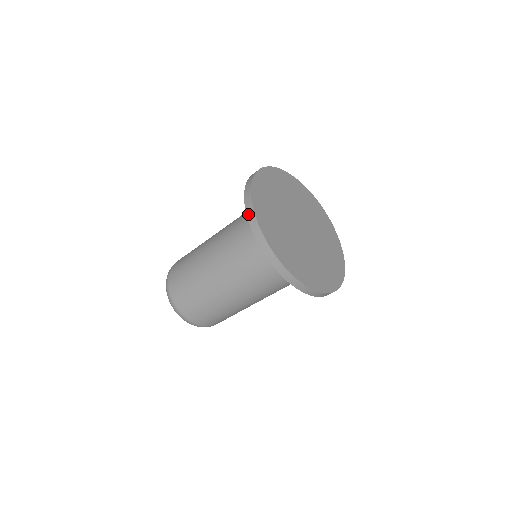
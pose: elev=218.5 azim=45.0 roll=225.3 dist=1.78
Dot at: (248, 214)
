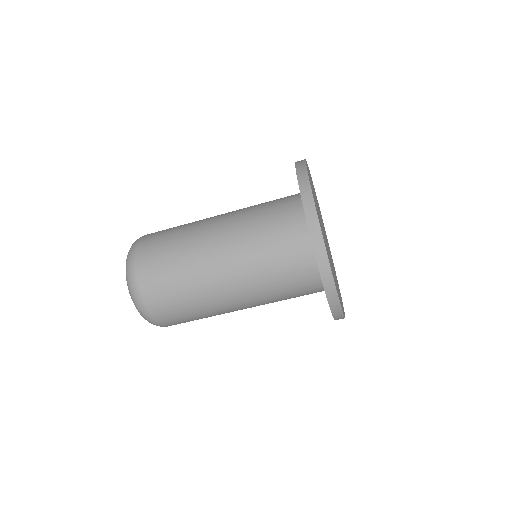
Dot at: occluded
